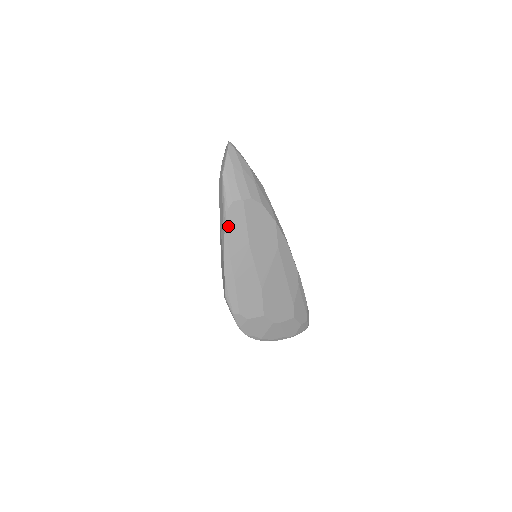
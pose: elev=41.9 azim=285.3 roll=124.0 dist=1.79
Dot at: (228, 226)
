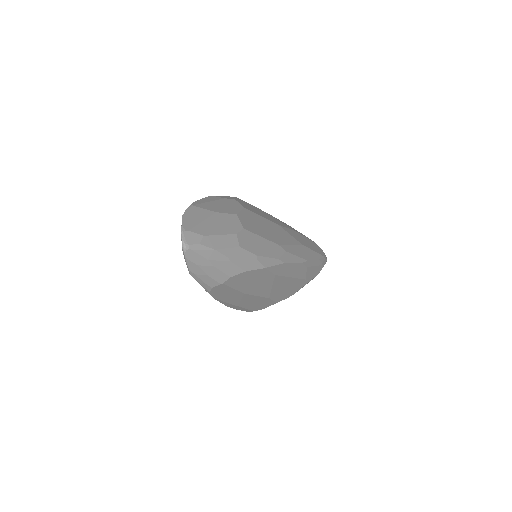
Dot at: (216, 296)
